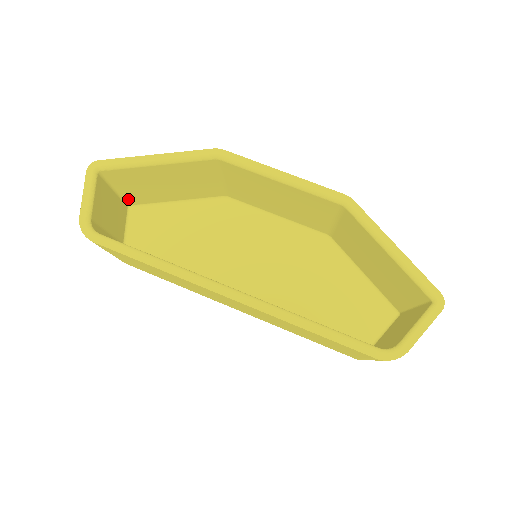
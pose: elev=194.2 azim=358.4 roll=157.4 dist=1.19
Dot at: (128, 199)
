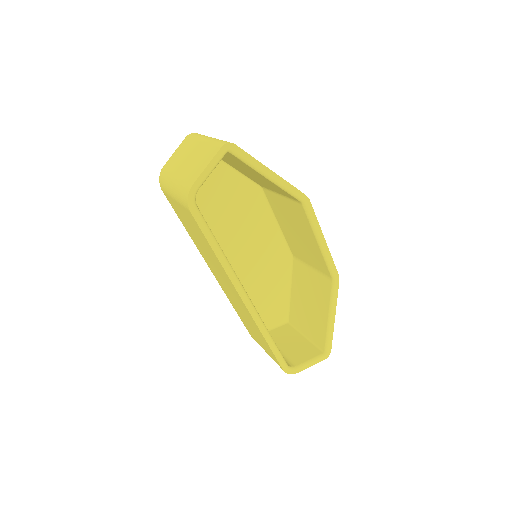
Dot at: occluded
